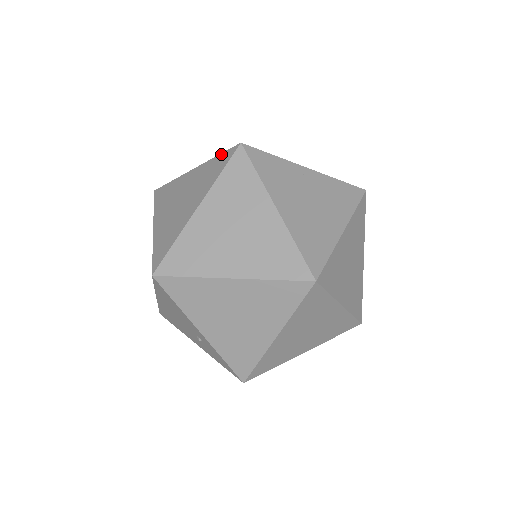
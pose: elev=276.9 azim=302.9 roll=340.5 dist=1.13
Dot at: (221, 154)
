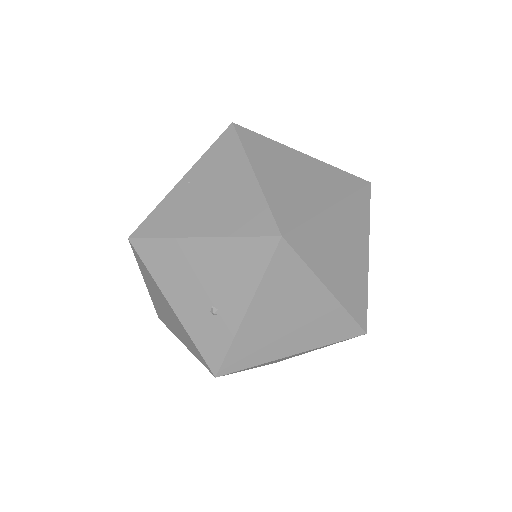
Dot at: (346, 172)
